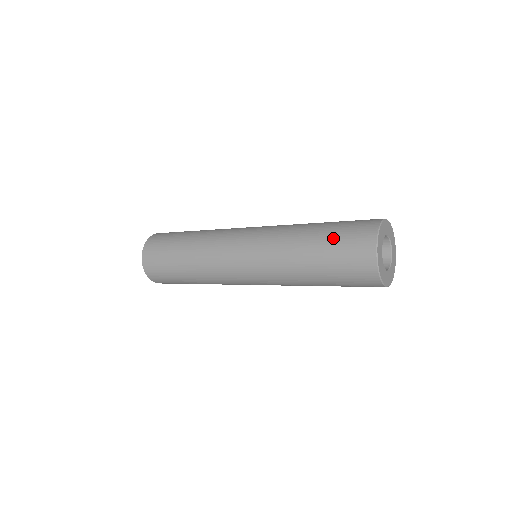
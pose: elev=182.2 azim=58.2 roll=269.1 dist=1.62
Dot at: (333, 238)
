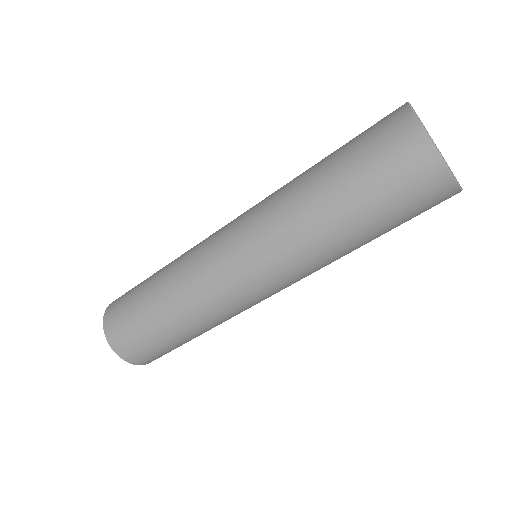
Dot at: (349, 141)
